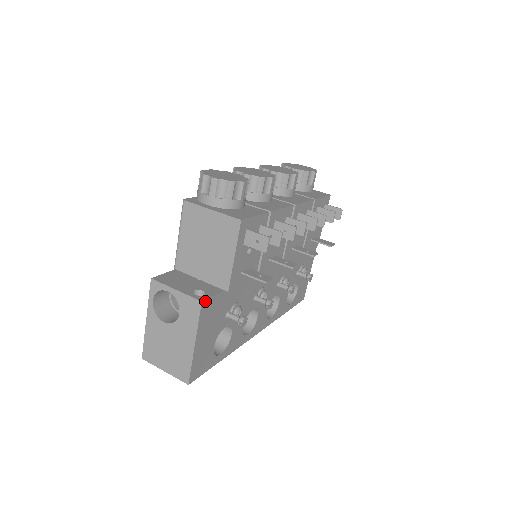
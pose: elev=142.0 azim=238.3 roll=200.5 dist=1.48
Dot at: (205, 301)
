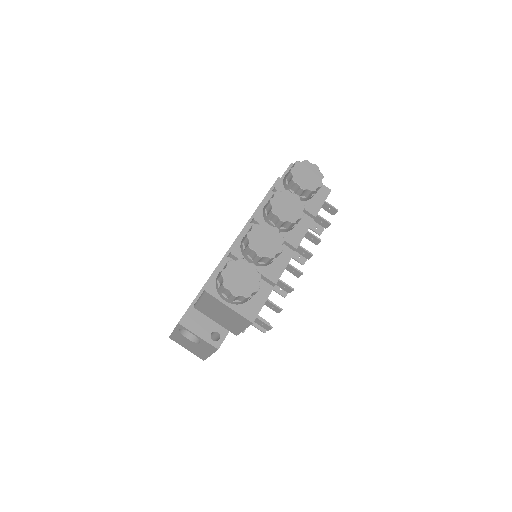
Dot at: occluded
